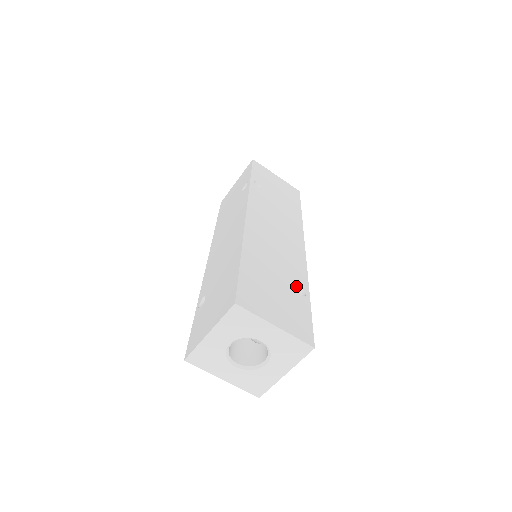
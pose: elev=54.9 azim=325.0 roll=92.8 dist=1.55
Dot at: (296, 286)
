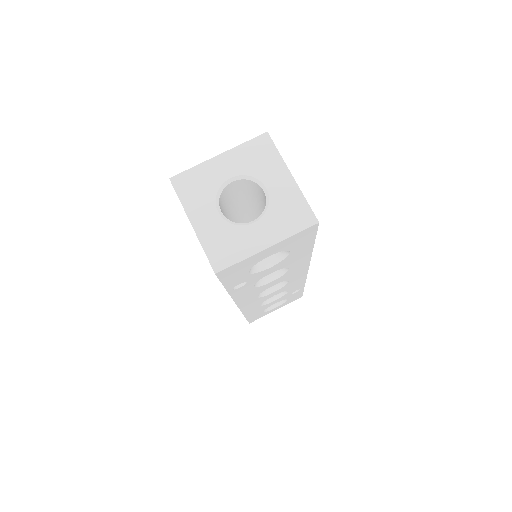
Dot at: occluded
